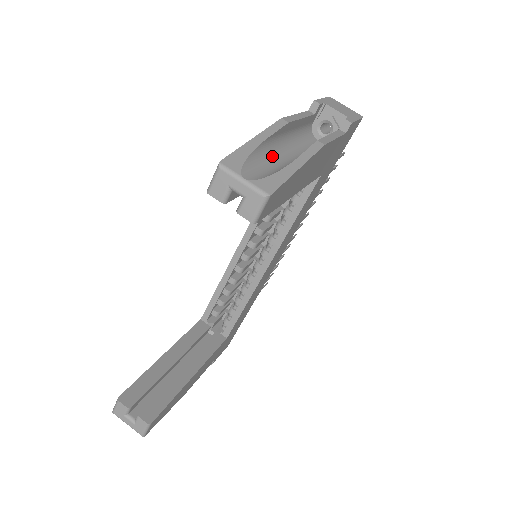
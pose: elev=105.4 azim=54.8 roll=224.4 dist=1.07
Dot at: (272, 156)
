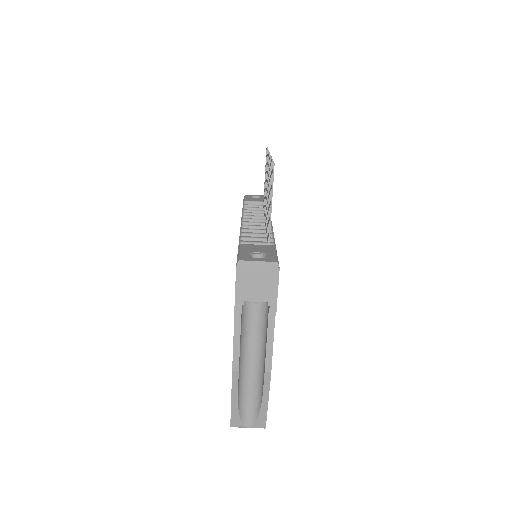
Dot at: (245, 383)
